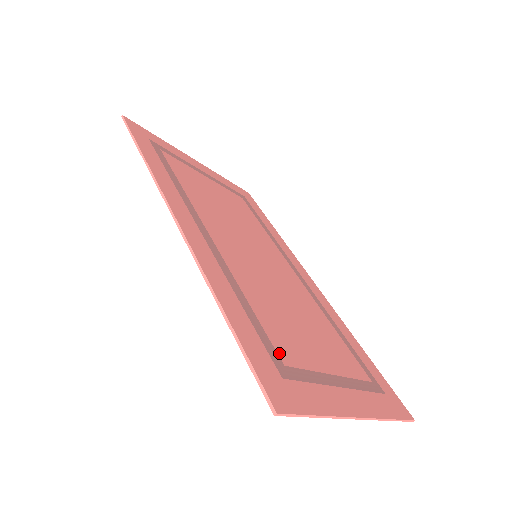
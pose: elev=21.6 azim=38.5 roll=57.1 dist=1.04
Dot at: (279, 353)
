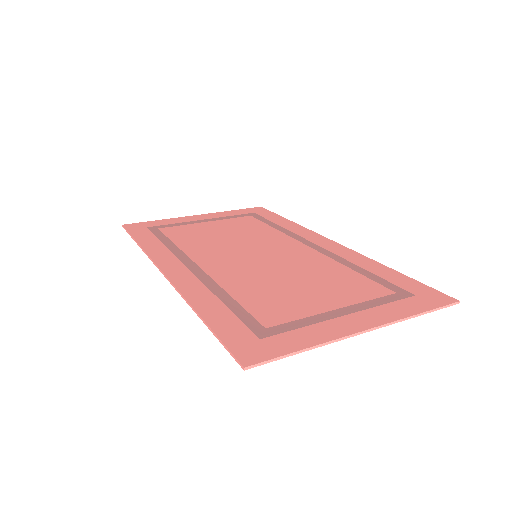
Dot at: (261, 321)
